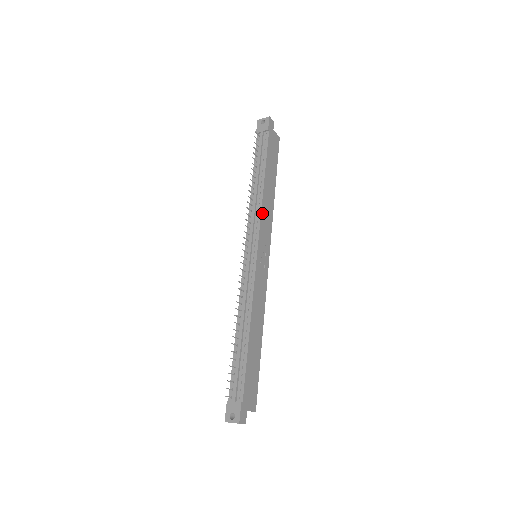
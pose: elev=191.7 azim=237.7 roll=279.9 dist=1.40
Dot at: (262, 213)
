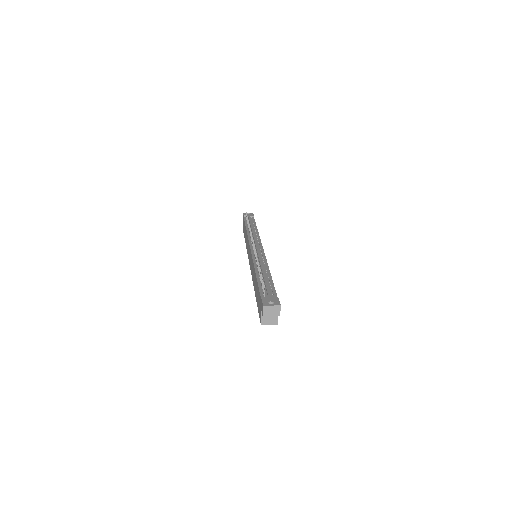
Dot at: occluded
